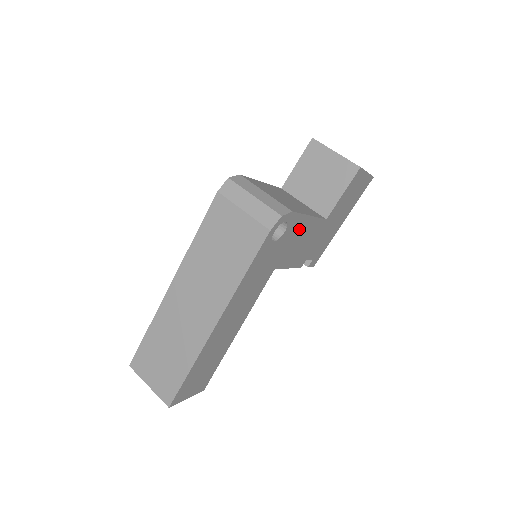
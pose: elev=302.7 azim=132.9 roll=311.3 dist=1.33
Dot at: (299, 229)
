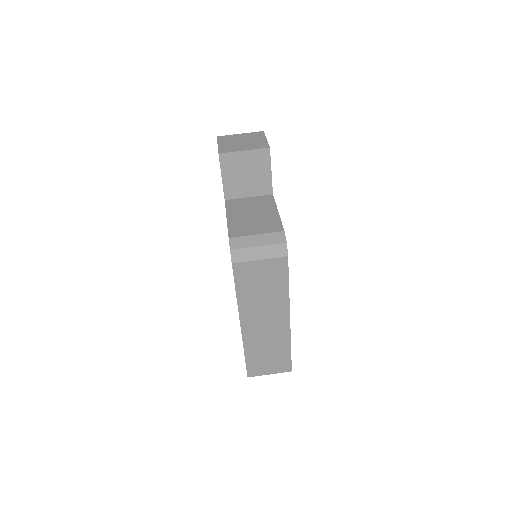
Dot at: occluded
